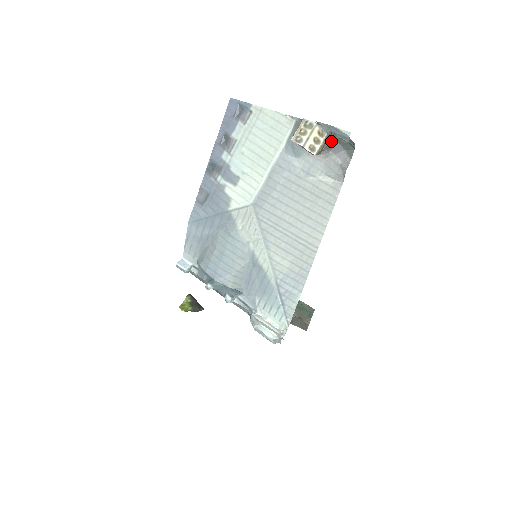
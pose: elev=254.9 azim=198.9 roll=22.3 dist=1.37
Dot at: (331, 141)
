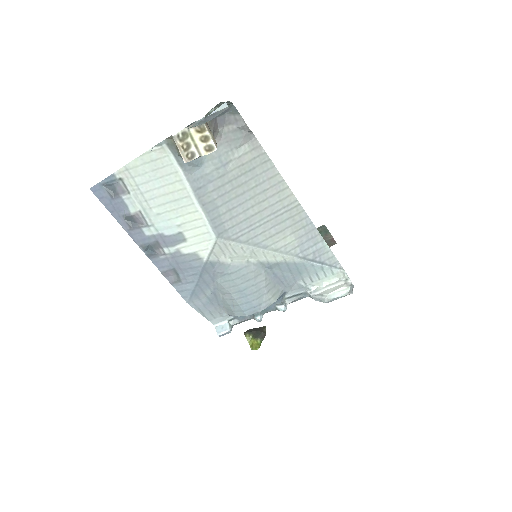
Dot at: (210, 123)
